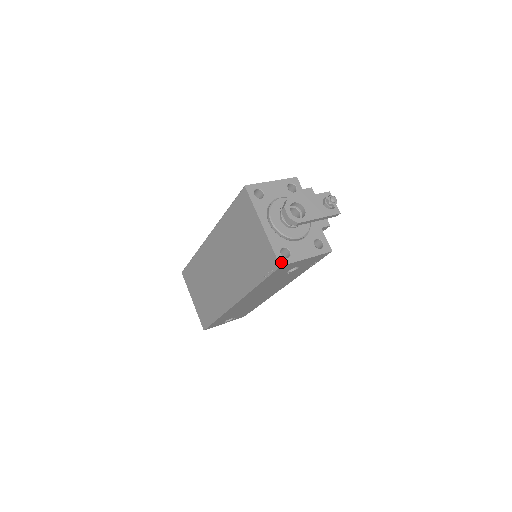
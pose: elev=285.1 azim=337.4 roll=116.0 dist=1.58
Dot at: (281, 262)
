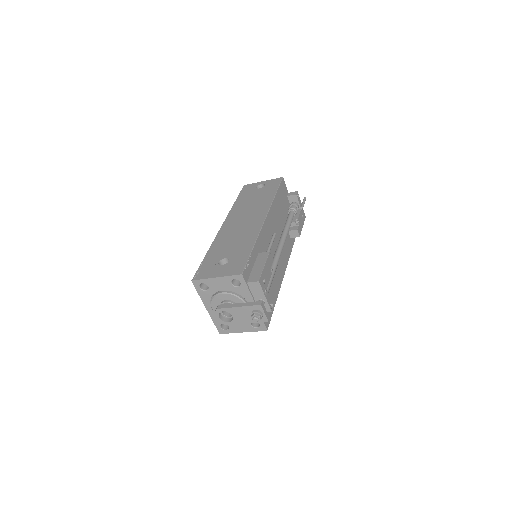
Dot at: (220, 332)
